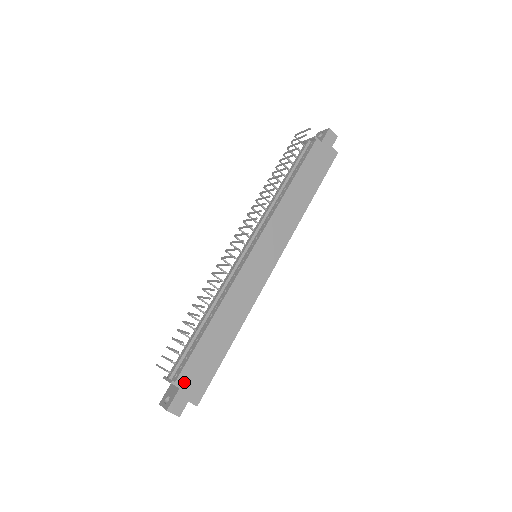
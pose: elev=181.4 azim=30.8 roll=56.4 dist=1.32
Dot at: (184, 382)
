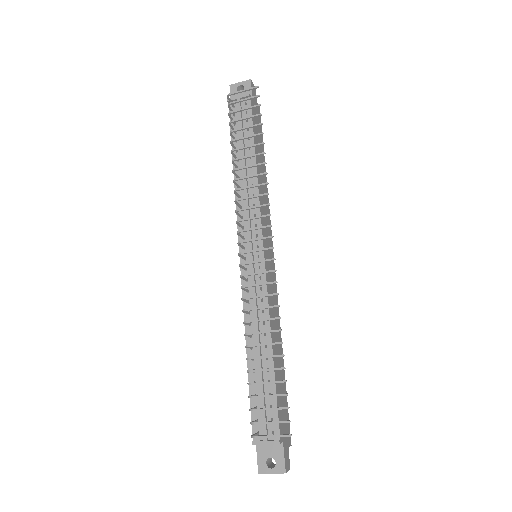
Dot at: (282, 433)
